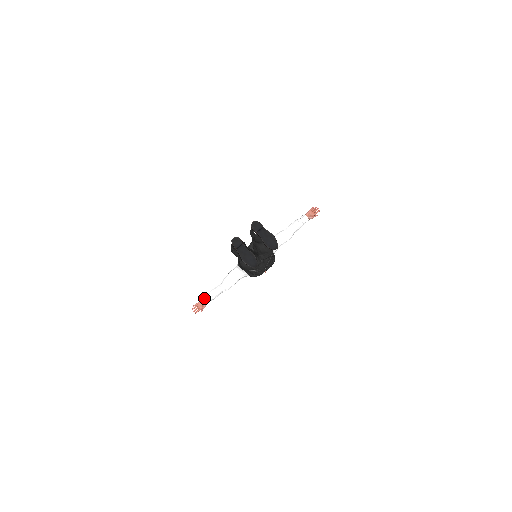
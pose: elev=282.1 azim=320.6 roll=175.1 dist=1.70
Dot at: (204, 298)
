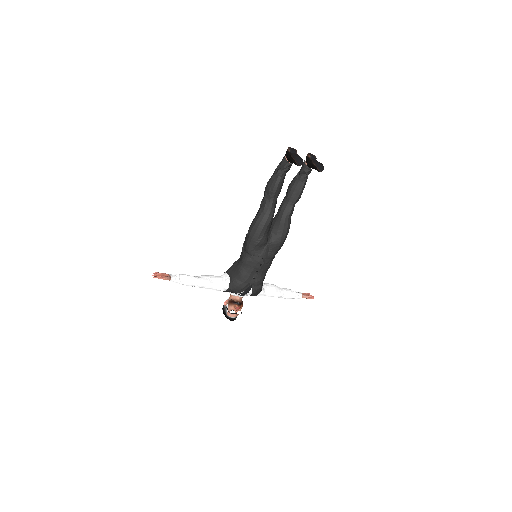
Dot at: occluded
